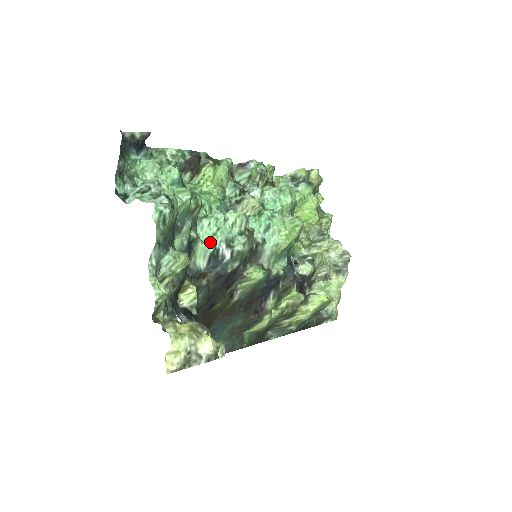
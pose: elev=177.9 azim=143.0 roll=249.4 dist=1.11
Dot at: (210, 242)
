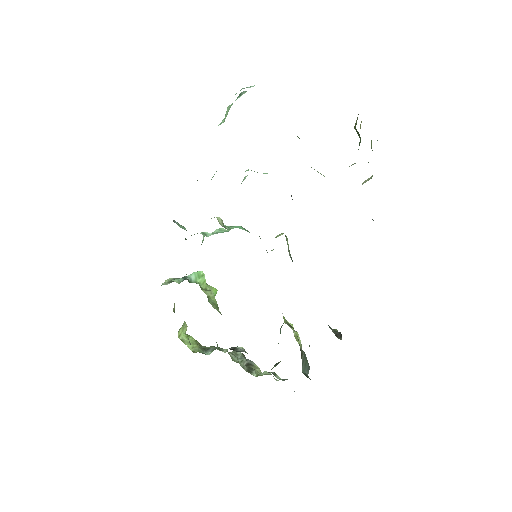
Dot at: occluded
